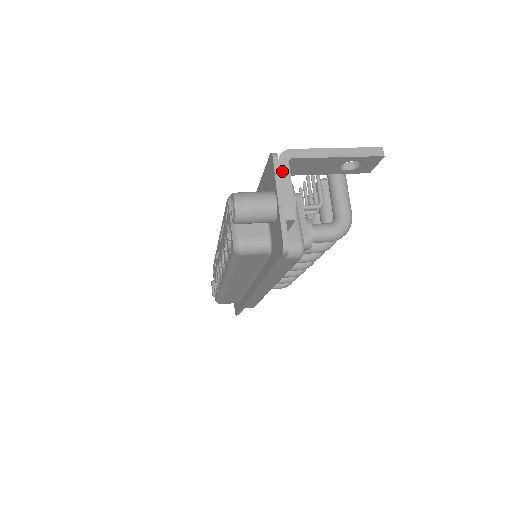
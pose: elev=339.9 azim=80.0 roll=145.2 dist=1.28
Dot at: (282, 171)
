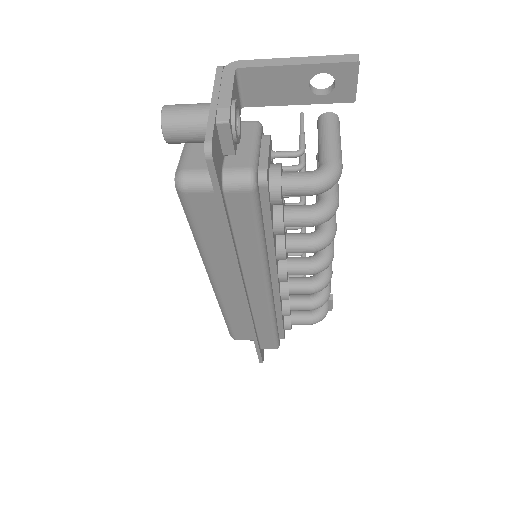
Dot at: (224, 79)
